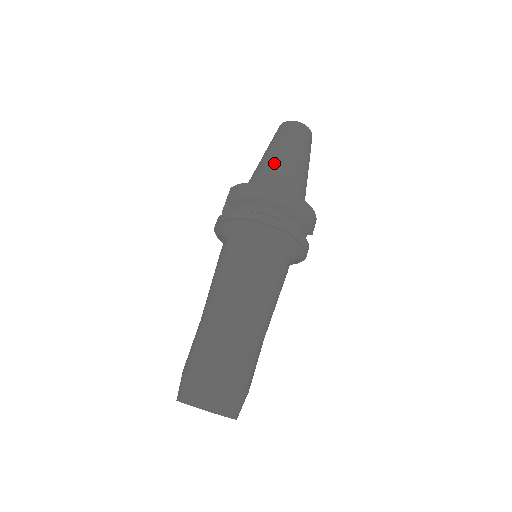
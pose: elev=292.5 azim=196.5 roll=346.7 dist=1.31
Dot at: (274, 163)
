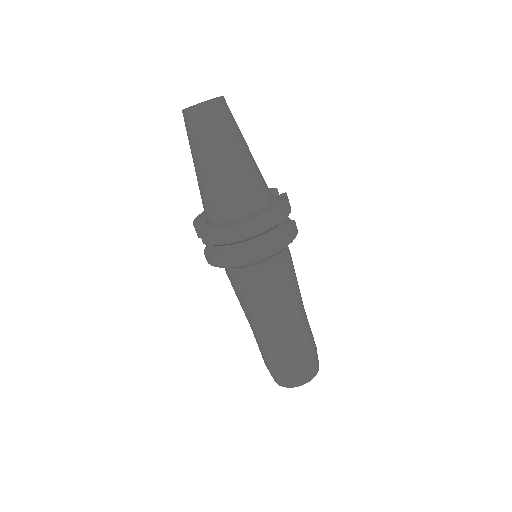
Dot at: (219, 180)
